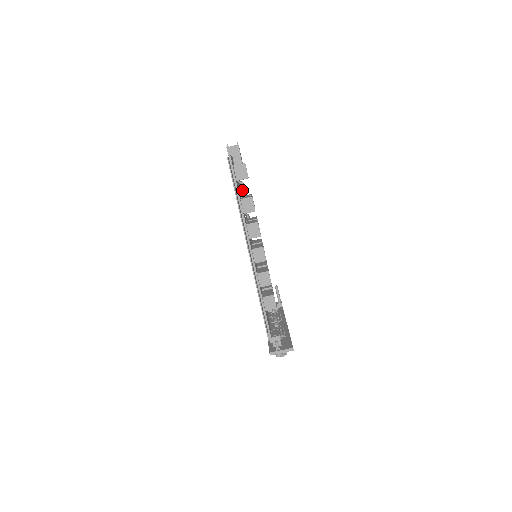
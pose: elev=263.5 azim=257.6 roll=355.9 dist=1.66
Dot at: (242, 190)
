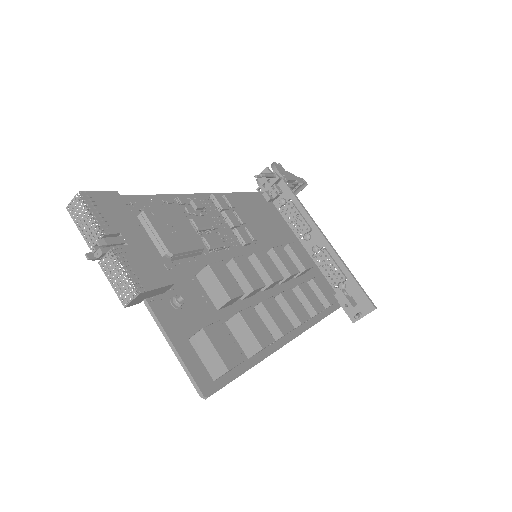
Dot at: (179, 257)
